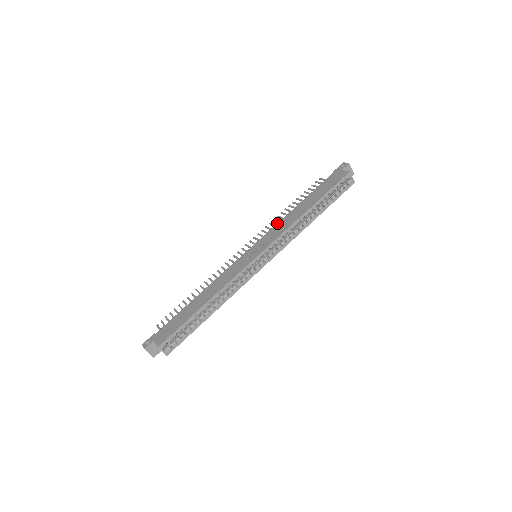
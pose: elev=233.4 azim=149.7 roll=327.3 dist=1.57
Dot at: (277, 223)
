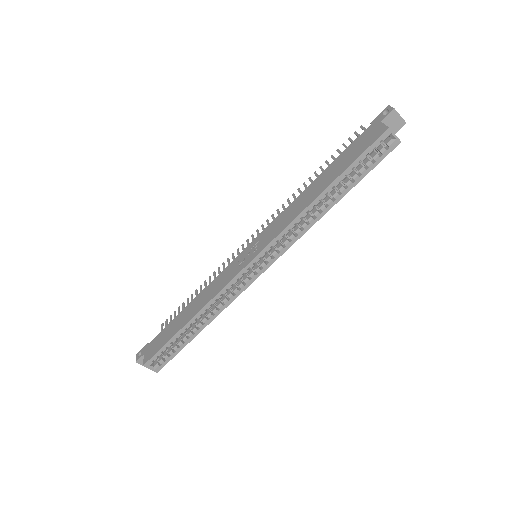
Dot at: occluded
